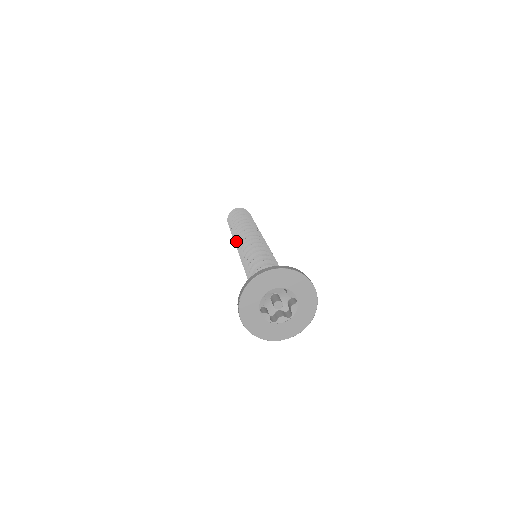
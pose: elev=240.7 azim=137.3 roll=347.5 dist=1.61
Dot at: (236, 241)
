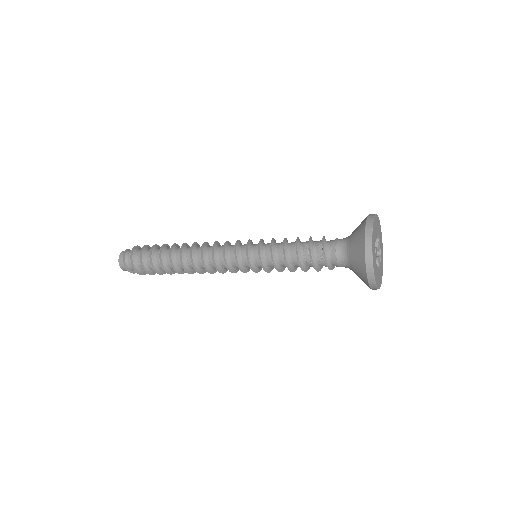
Dot at: (212, 248)
